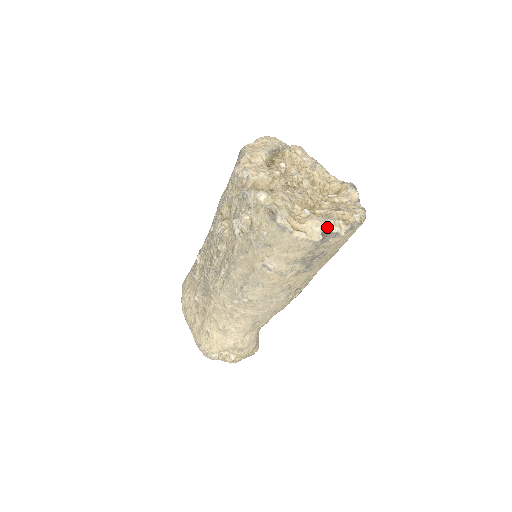
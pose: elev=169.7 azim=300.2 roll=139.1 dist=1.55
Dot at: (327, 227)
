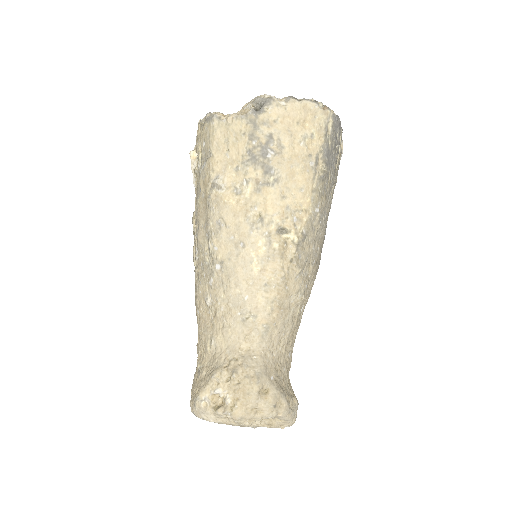
Dot at: (257, 97)
